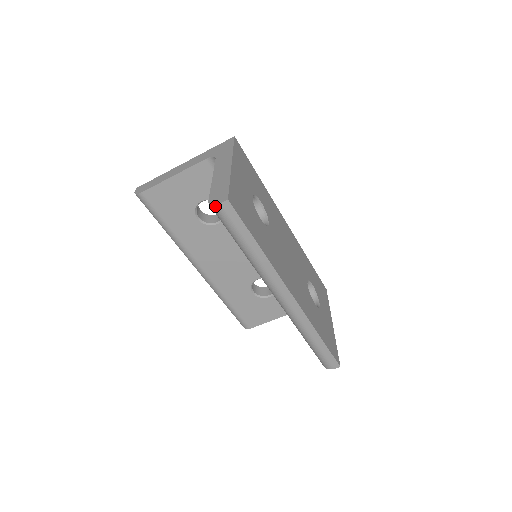
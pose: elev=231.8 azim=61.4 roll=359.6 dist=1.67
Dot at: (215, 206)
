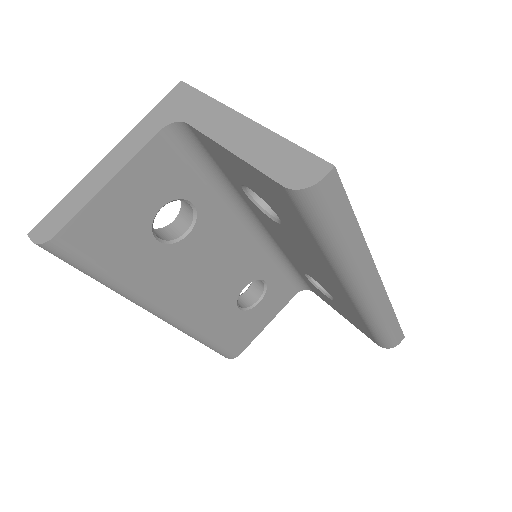
Dot at: (312, 188)
